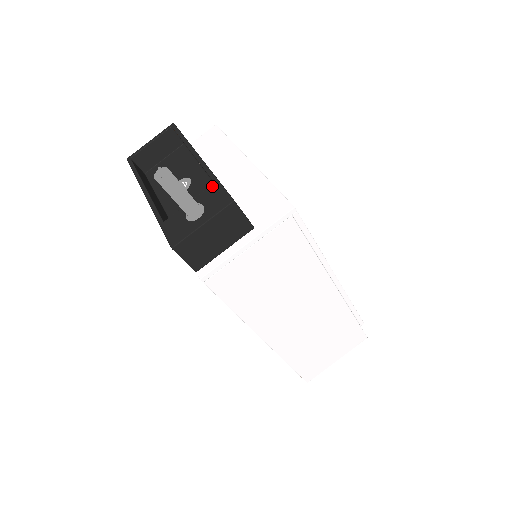
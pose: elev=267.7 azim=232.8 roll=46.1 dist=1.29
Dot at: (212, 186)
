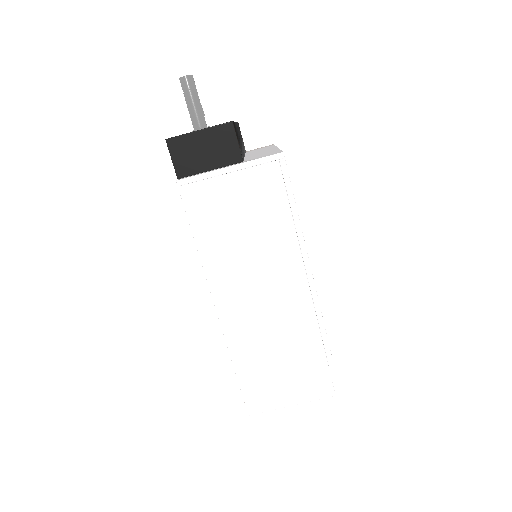
Dot at: occluded
